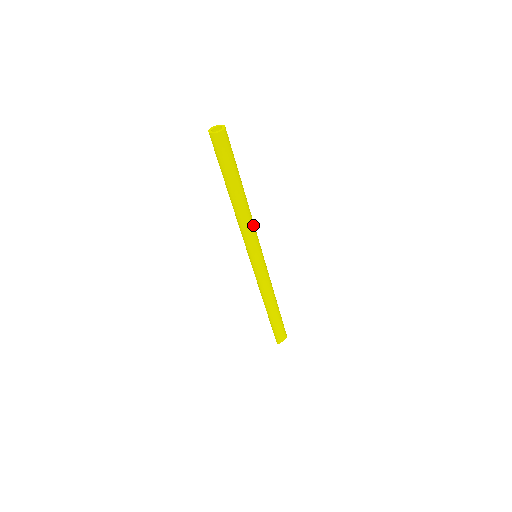
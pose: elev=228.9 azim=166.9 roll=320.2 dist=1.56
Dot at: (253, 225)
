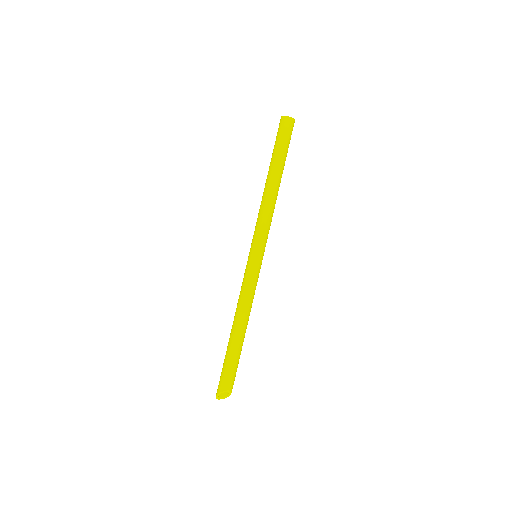
Dot at: (271, 217)
